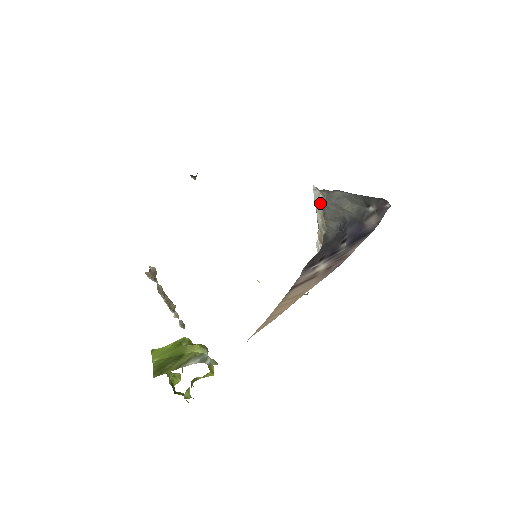
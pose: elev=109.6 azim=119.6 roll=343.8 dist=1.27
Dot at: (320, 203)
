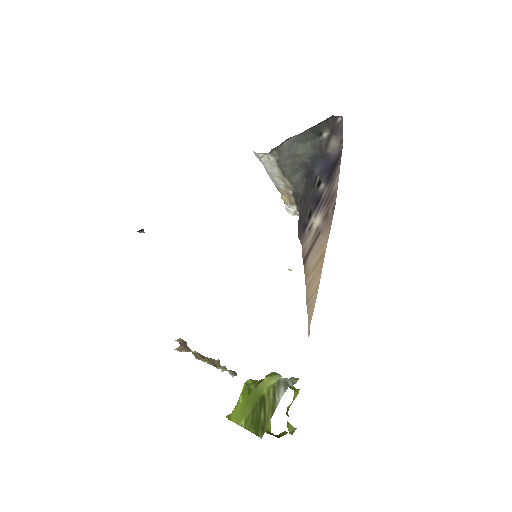
Dot at: (274, 166)
